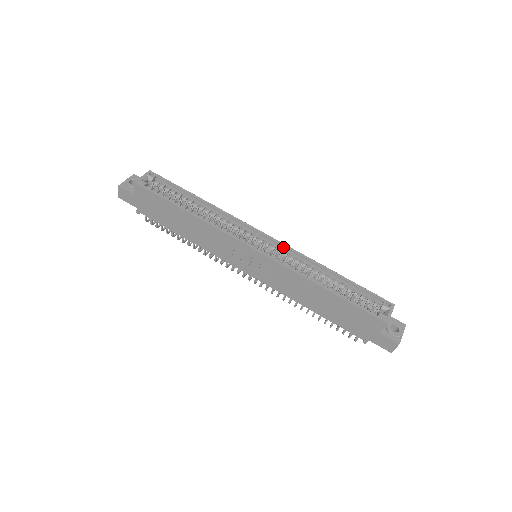
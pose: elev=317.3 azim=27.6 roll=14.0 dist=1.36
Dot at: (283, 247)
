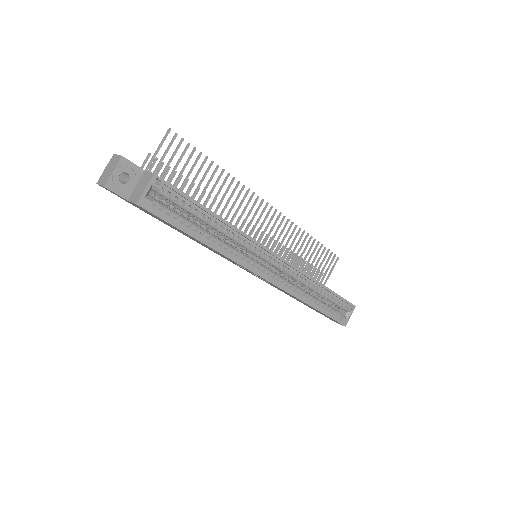
Dot at: (289, 266)
